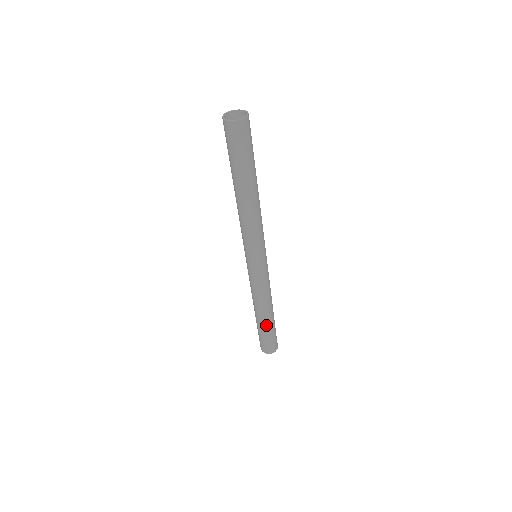
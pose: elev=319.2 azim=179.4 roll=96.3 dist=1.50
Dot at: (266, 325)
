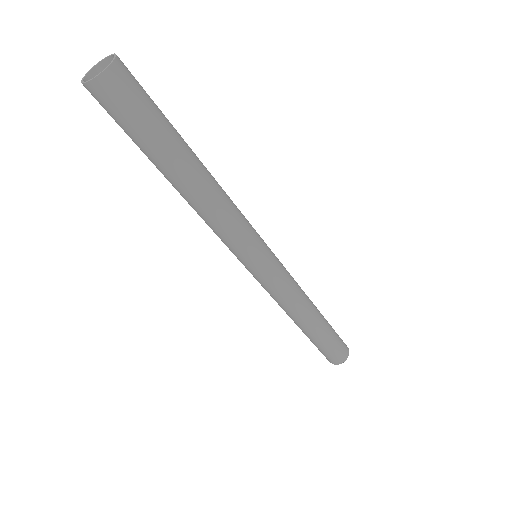
Dot at: (312, 336)
